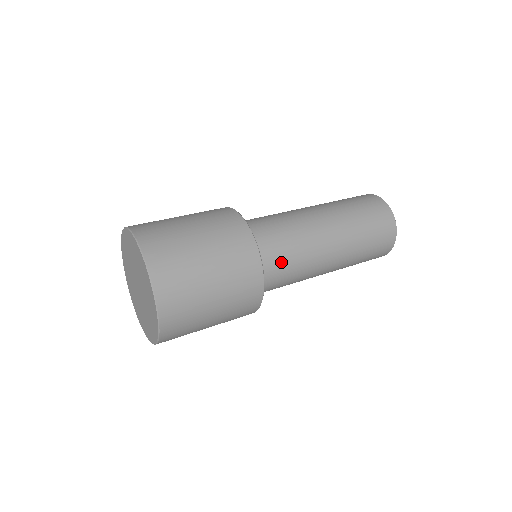
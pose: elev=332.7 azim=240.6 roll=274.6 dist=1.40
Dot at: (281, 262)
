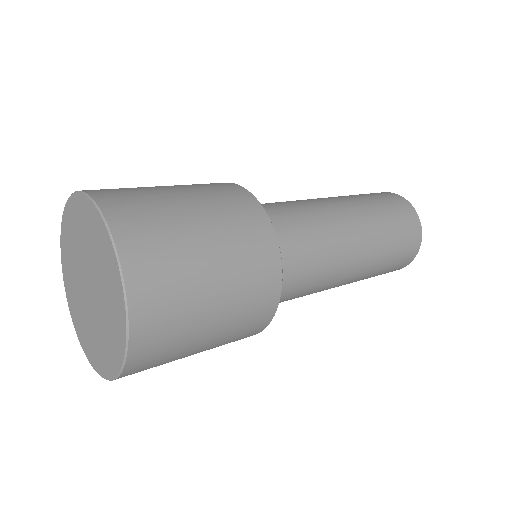
Dot at: (289, 294)
